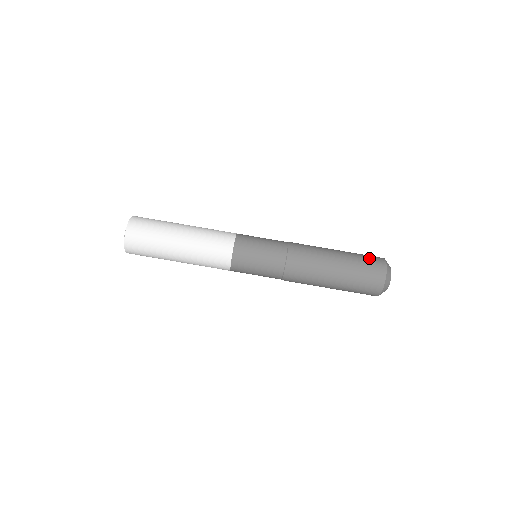
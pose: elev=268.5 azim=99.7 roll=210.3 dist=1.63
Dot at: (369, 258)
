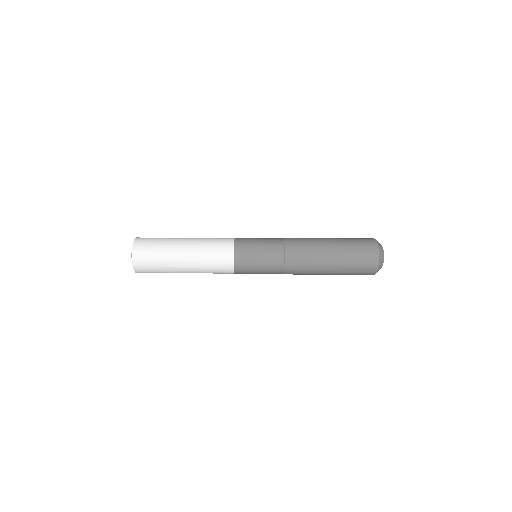
Dot at: (363, 257)
